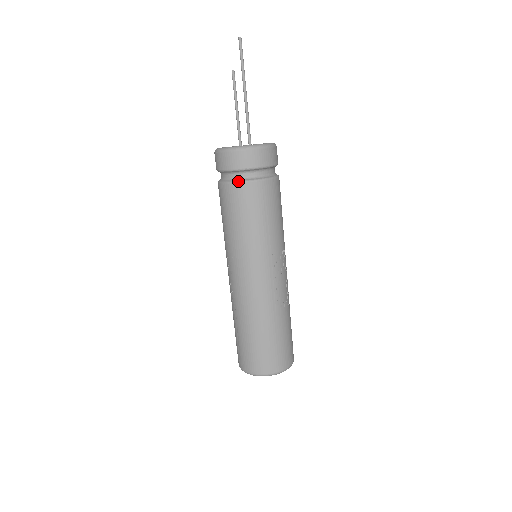
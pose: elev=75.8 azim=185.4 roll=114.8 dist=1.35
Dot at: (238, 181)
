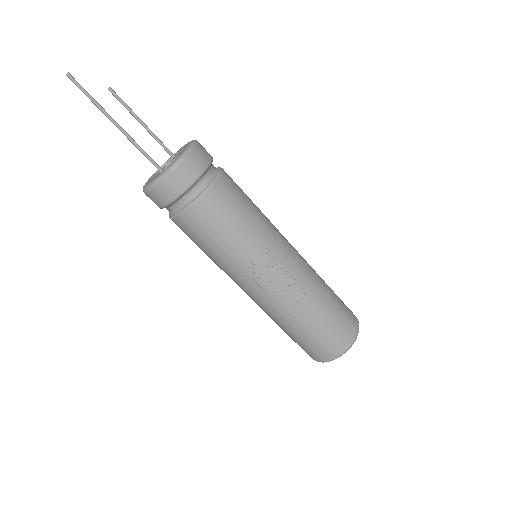
Dot at: (169, 217)
